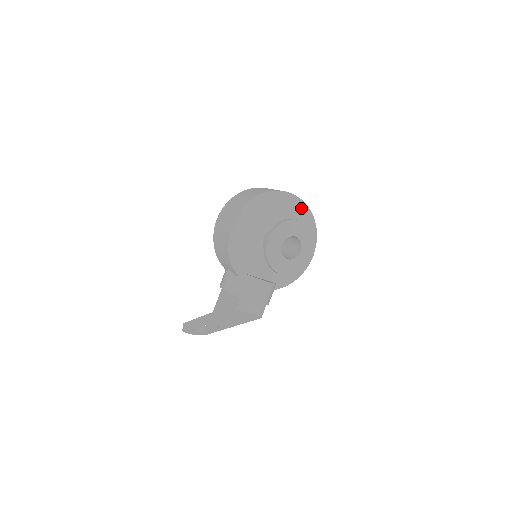
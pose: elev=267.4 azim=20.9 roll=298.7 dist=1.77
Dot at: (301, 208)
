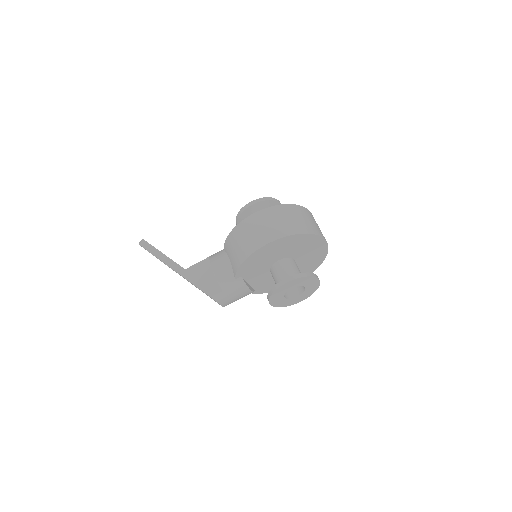
Dot at: (322, 253)
